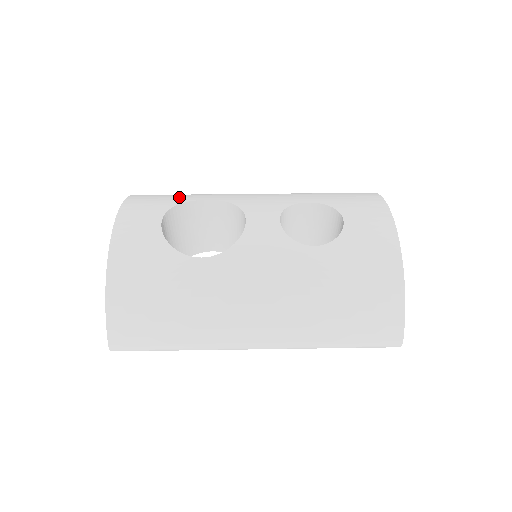
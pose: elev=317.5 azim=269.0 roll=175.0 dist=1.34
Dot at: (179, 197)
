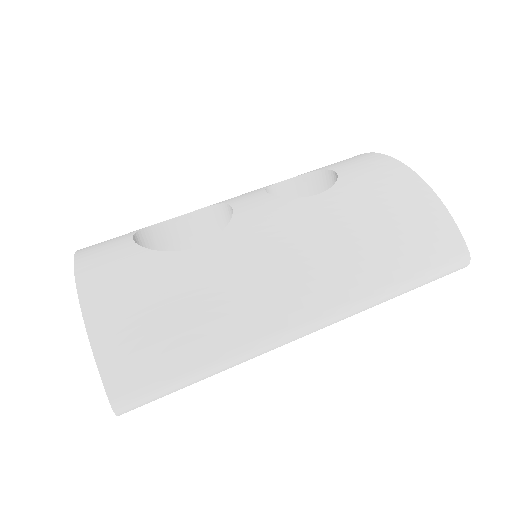
Dot at: occluded
